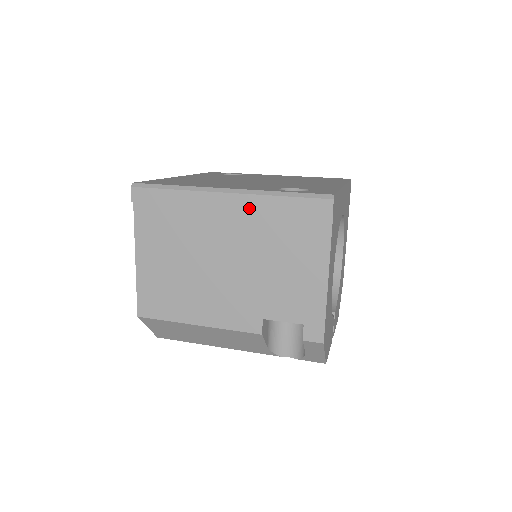
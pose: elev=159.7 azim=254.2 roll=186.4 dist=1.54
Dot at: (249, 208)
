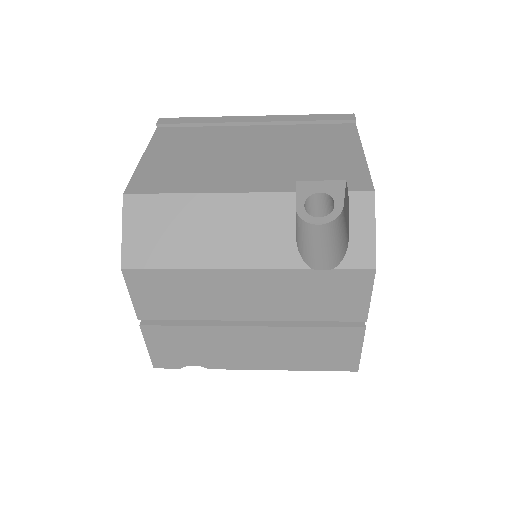
Dot at: (278, 120)
